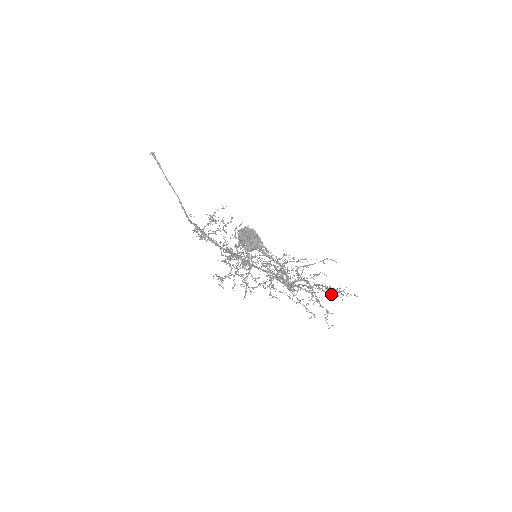
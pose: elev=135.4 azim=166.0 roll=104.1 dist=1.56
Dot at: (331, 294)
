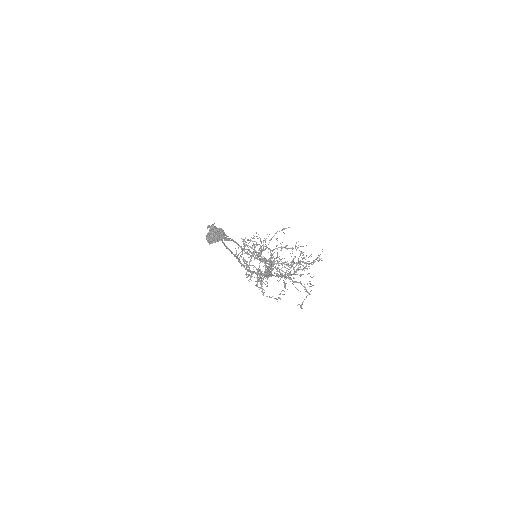
Dot at: occluded
